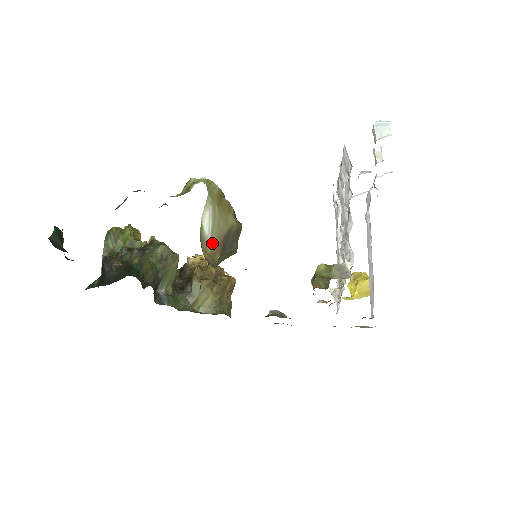
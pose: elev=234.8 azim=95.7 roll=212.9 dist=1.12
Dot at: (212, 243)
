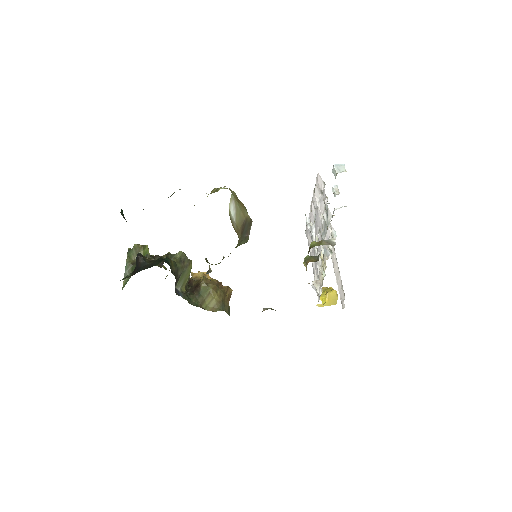
Dot at: (236, 224)
